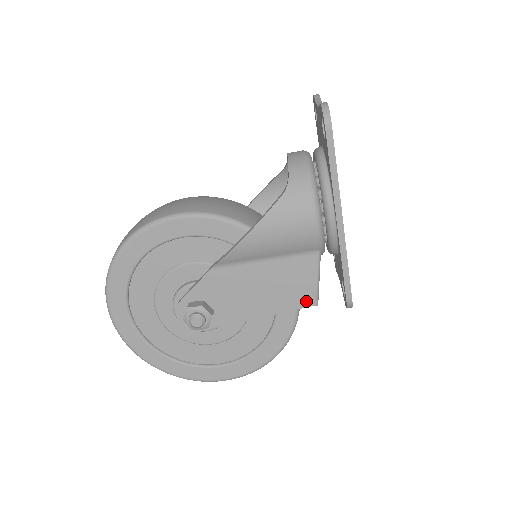
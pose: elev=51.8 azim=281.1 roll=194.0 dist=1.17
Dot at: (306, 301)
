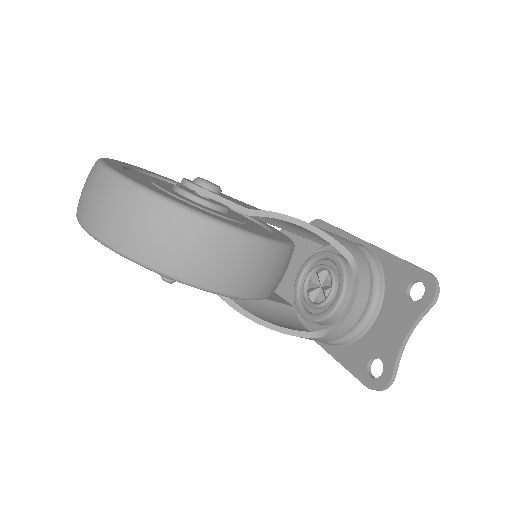
Dot at: occluded
